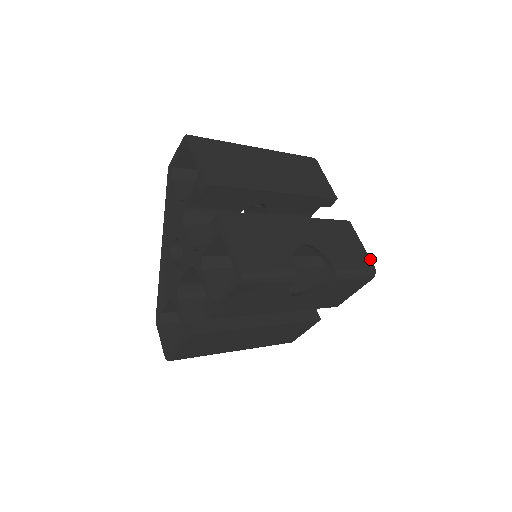
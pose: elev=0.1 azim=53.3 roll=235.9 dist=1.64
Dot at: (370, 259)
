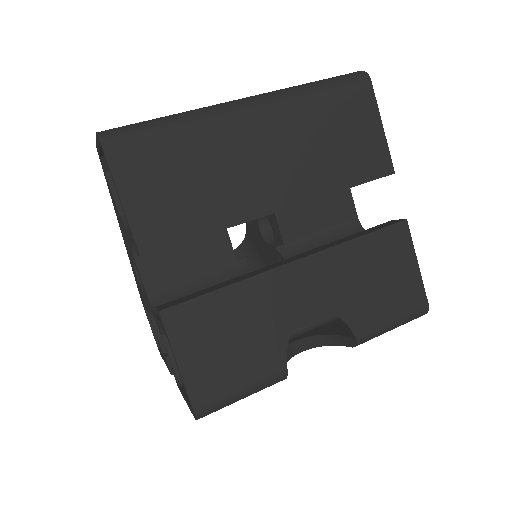
Dot at: (424, 291)
